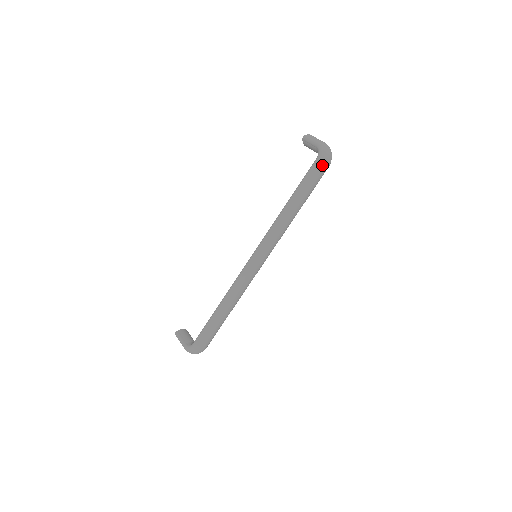
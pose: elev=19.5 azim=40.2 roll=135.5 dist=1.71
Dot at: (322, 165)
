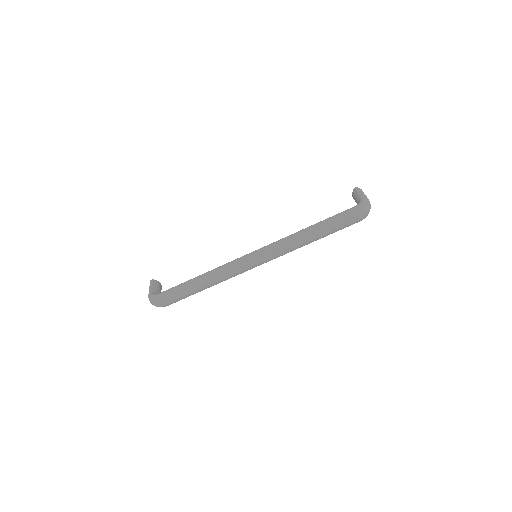
Dot at: (355, 214)
